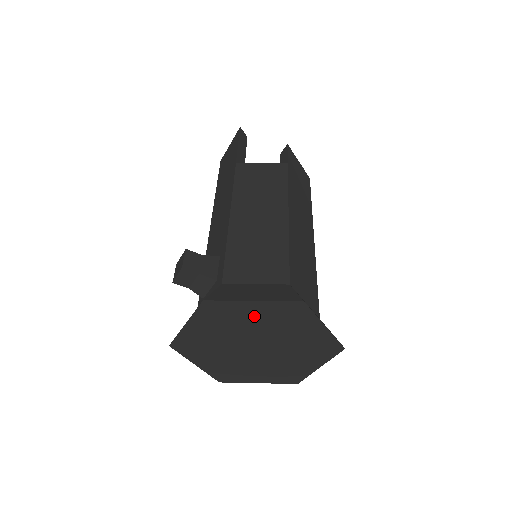
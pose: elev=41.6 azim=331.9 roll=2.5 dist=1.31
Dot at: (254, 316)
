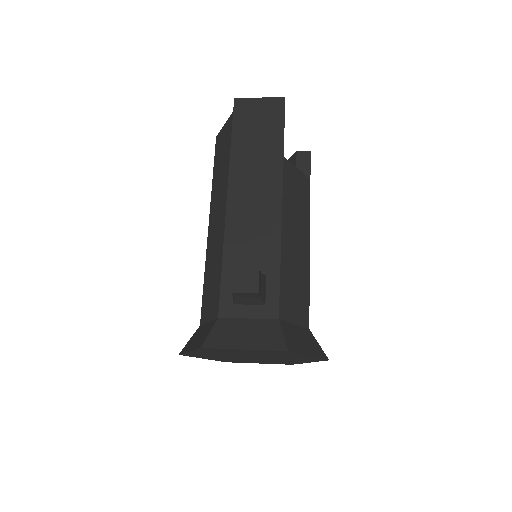
Dot at: (292, 356)
